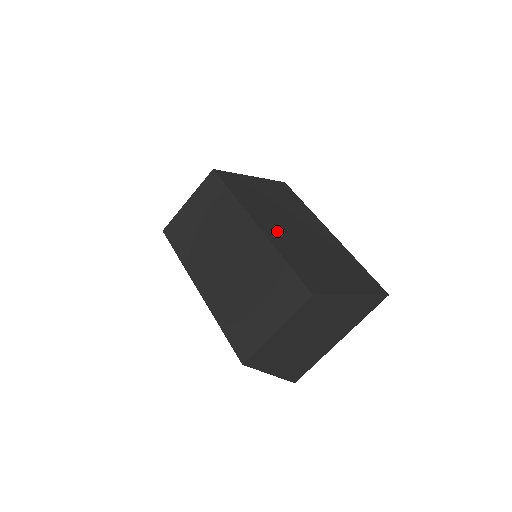
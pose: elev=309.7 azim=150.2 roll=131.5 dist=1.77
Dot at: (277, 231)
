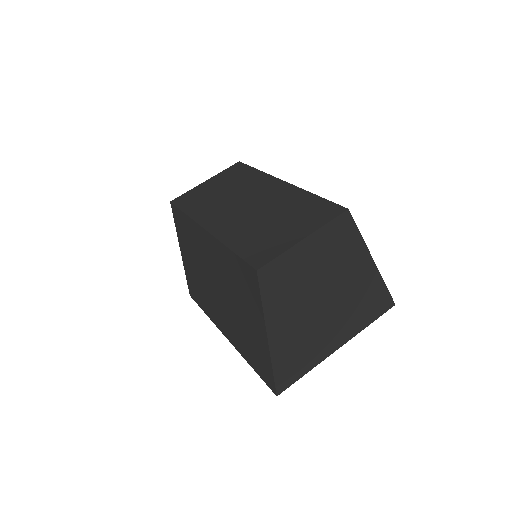
Dot at: occluded
